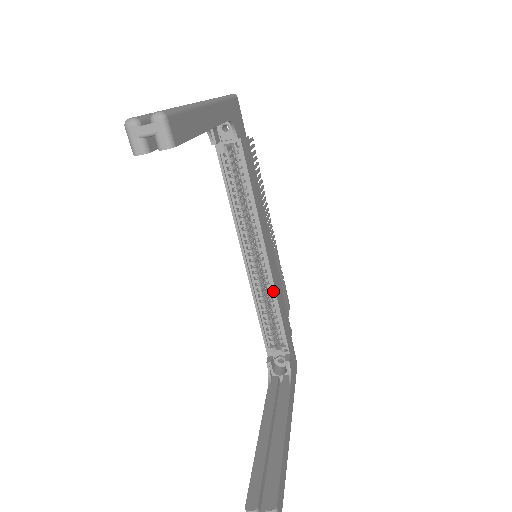
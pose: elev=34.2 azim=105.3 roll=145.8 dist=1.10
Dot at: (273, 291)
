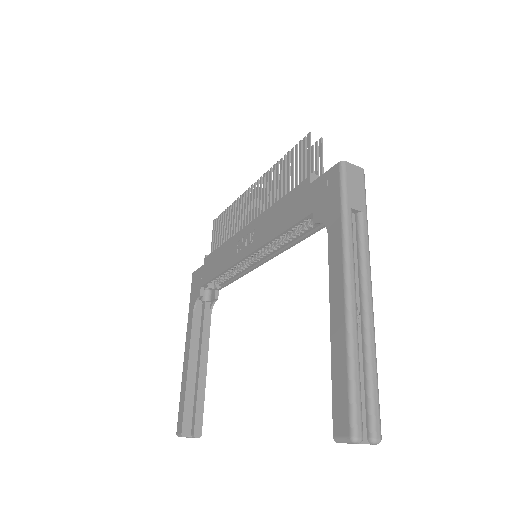
Dot at: (246, 273)
